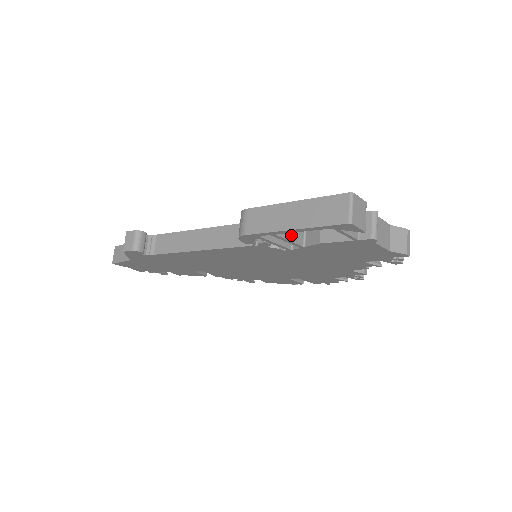
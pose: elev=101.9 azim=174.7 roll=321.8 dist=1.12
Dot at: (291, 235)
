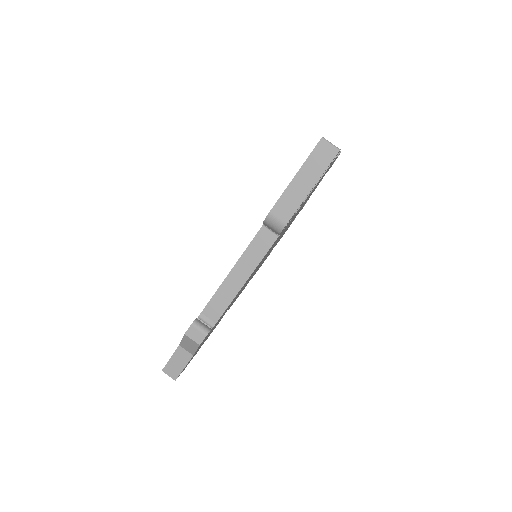
Dot at: occluded
